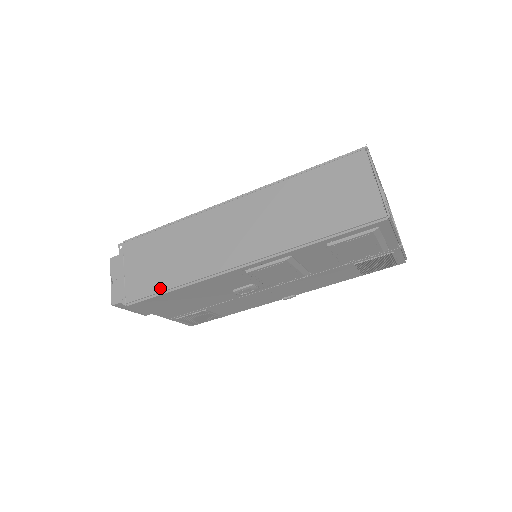
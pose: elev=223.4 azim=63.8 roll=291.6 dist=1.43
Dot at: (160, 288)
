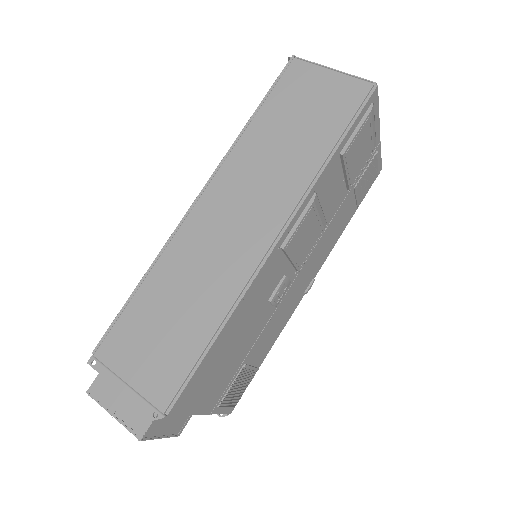
Dot at: (195, 353)
